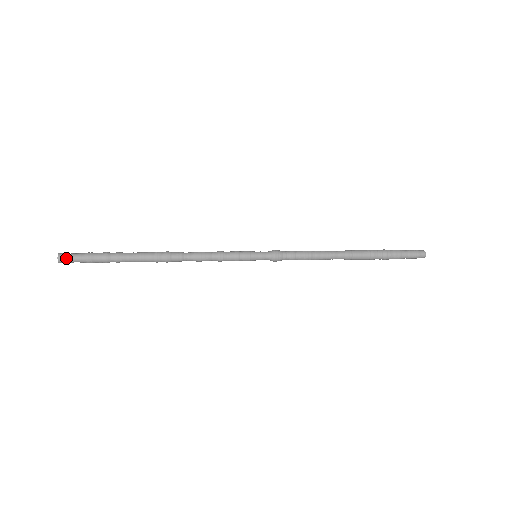
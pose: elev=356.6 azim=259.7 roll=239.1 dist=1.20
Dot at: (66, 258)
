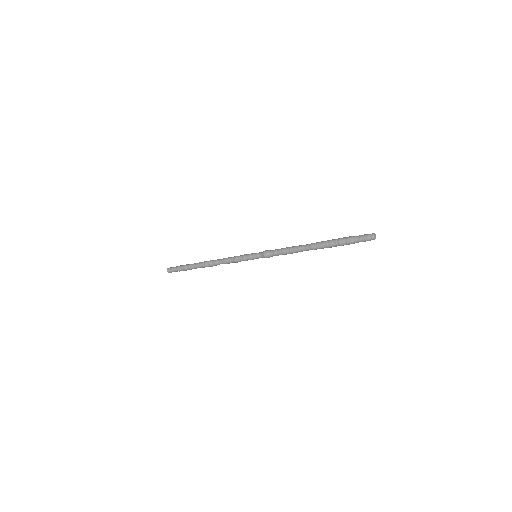
Dot at: (170, 268)
